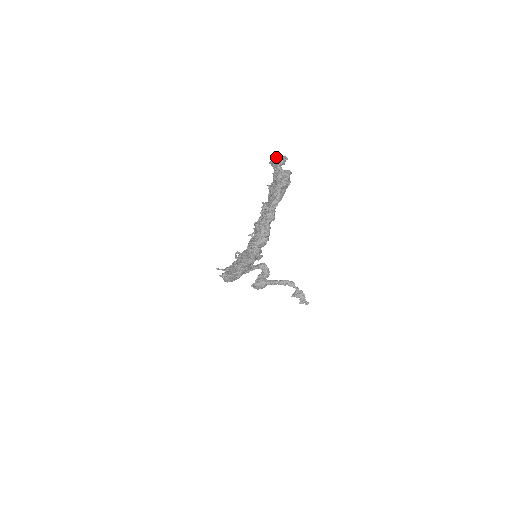
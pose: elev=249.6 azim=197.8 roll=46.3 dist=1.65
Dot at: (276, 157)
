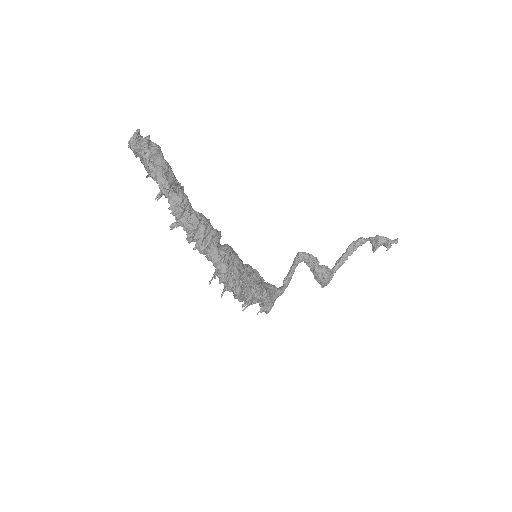
Dot at: (128, 143)
